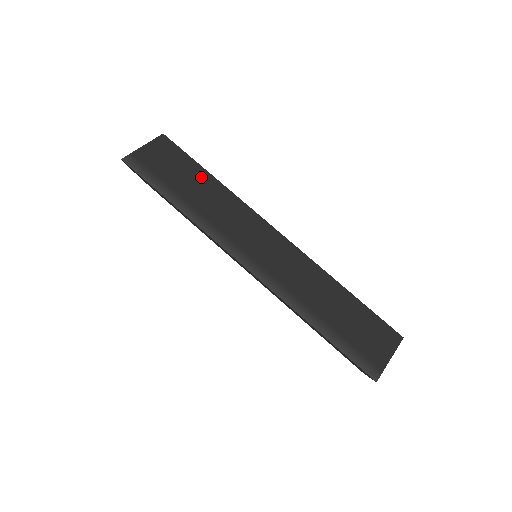
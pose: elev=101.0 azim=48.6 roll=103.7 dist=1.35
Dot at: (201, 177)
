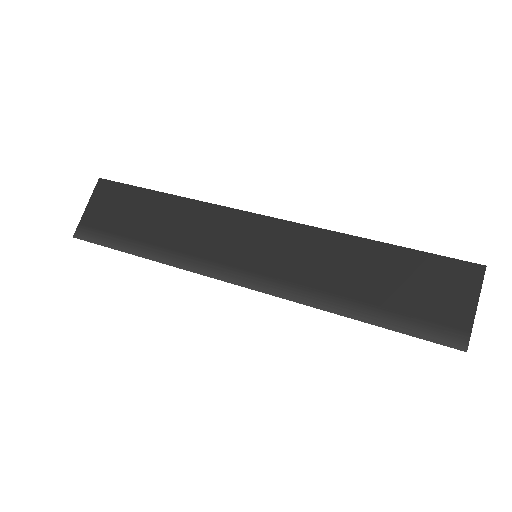
Dot at: occluded
